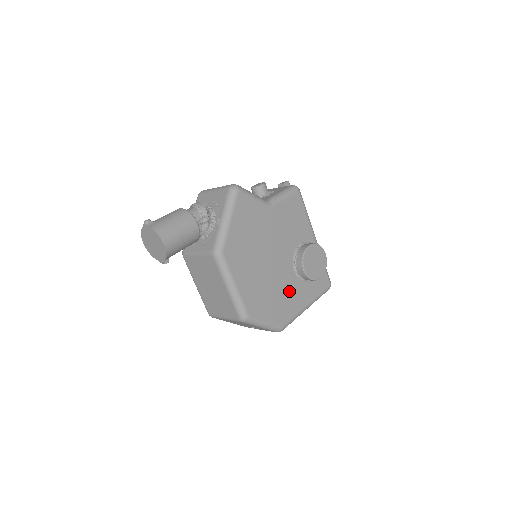
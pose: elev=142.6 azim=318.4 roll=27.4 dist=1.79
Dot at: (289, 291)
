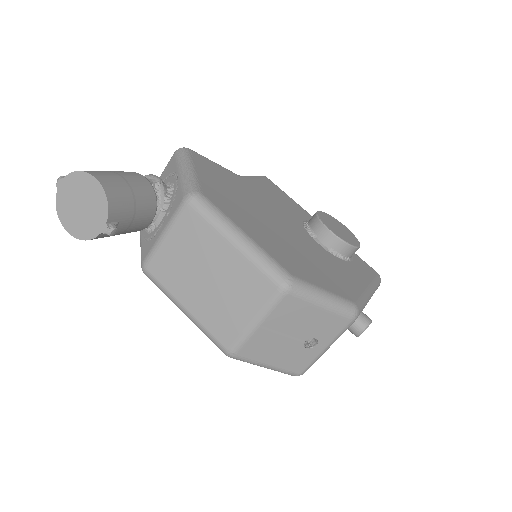
Dot at: (329, 264)
